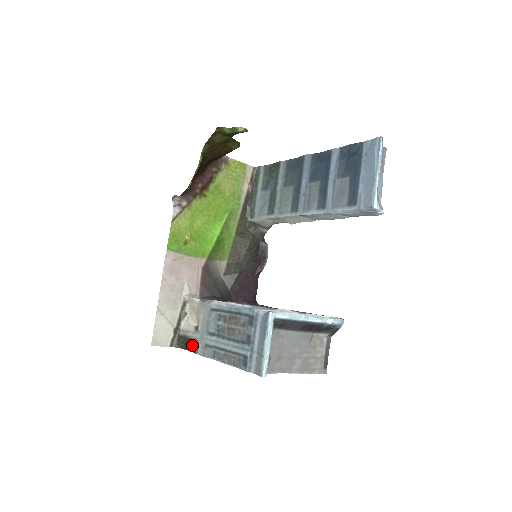
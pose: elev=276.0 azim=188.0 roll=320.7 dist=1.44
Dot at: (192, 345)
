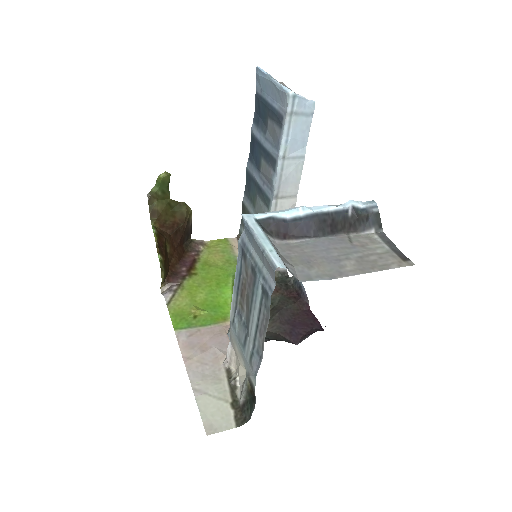
Dot at: (252, 394)
